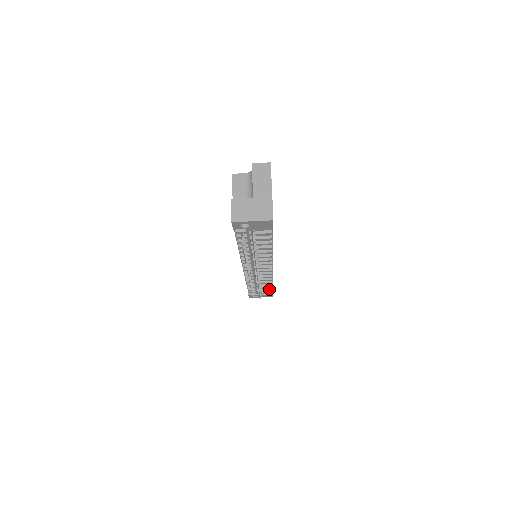
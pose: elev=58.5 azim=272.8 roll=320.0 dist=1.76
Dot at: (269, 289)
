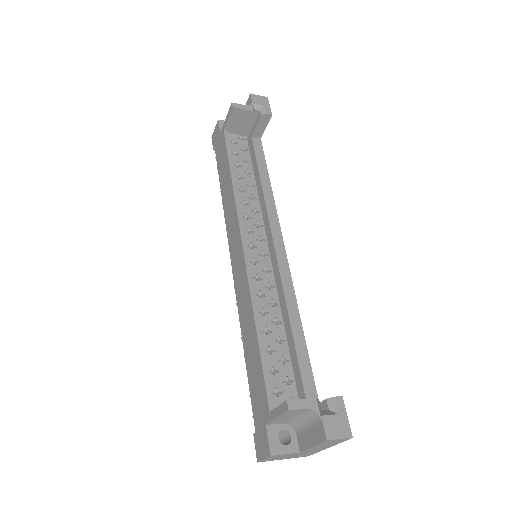
Dot at: occluded
